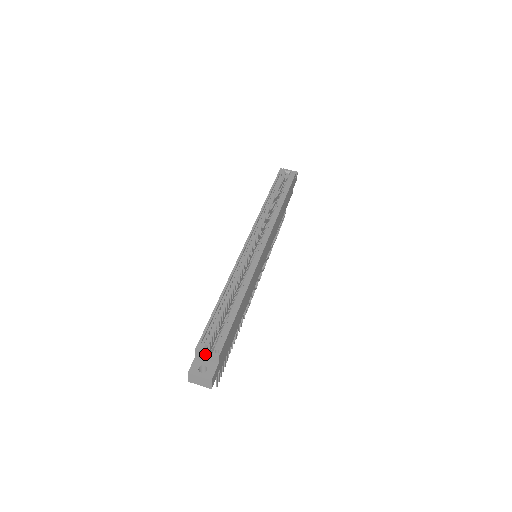
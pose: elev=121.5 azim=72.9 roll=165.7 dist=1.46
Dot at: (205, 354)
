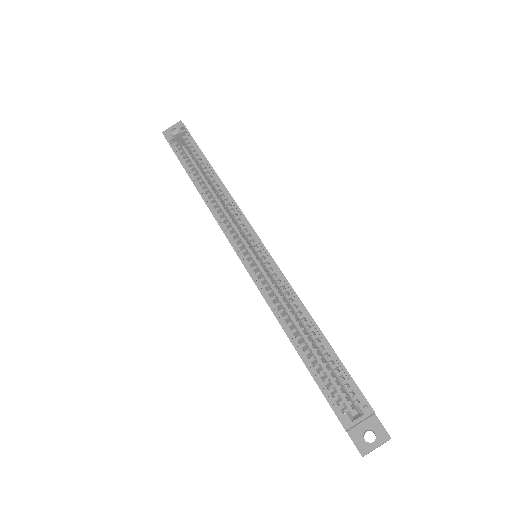
Dot at: (358, 423)
